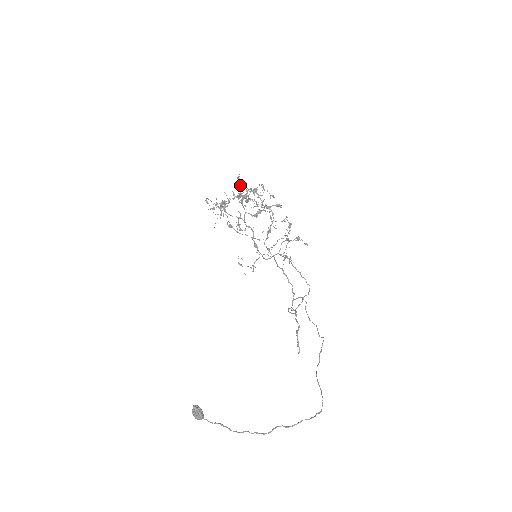
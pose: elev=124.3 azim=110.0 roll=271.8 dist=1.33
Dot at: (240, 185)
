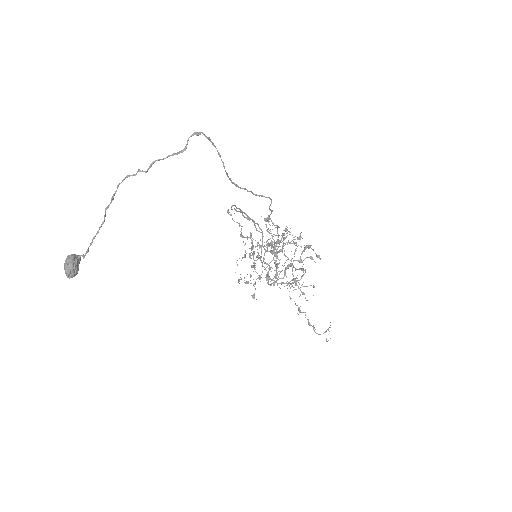
Dot at: occluded
